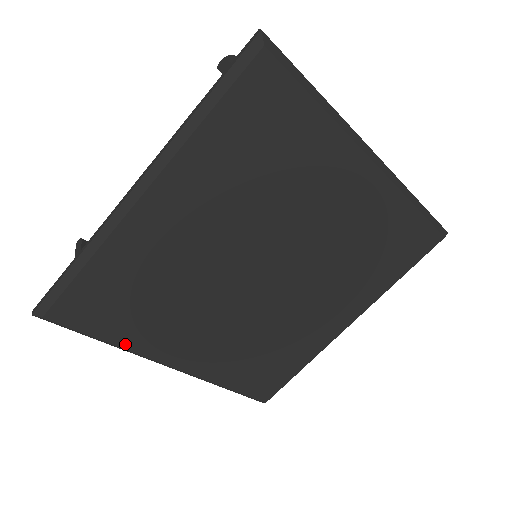
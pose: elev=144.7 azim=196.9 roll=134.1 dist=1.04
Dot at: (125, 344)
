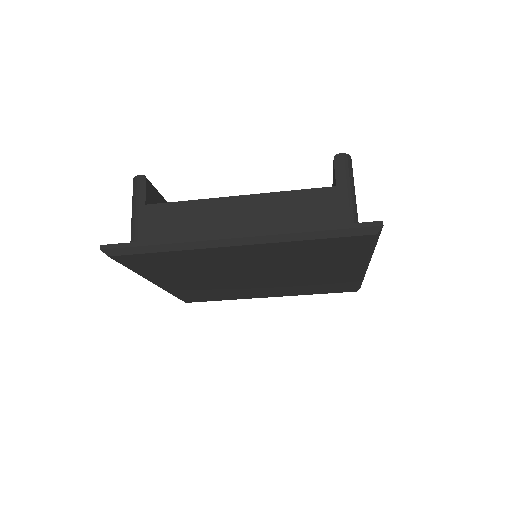
Dot at: (142, 273)
